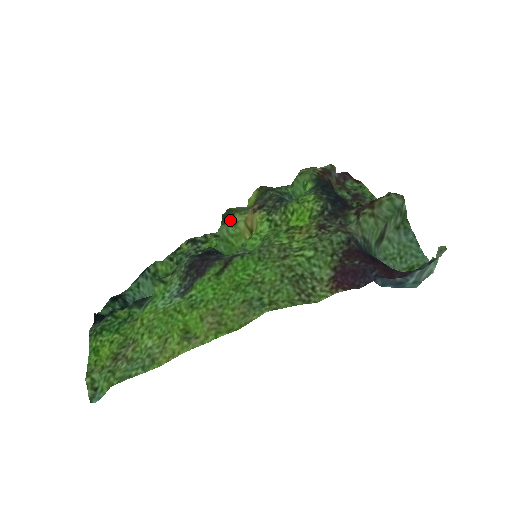
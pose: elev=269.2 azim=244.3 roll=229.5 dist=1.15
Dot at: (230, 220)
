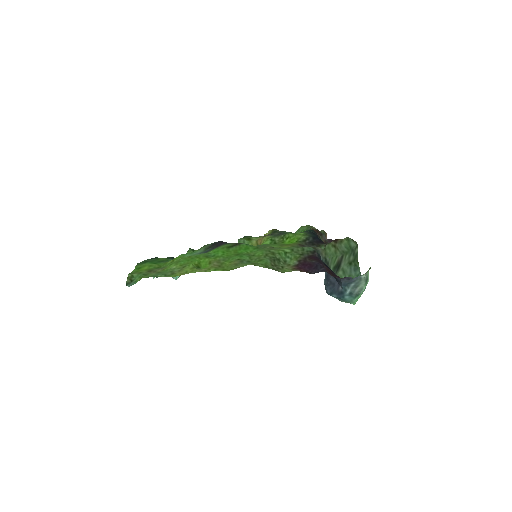
Dot at: (248, 238)
